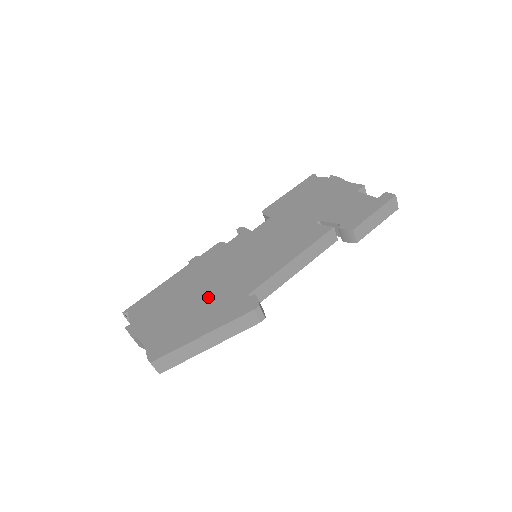
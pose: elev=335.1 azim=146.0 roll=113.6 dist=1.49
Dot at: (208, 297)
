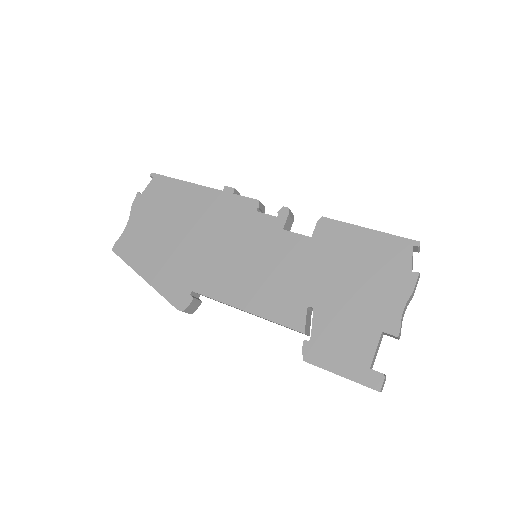
Dot at: (182, 250)
